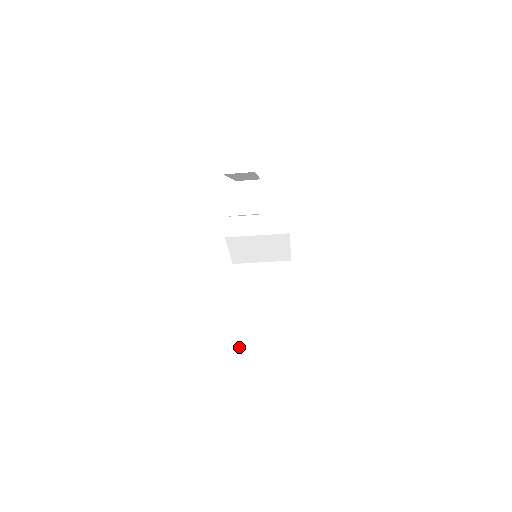
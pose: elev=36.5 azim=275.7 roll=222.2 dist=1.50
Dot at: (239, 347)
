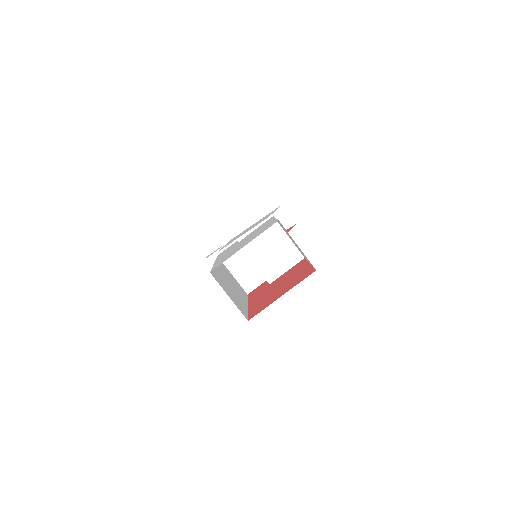
Dot at: (213, 274)
